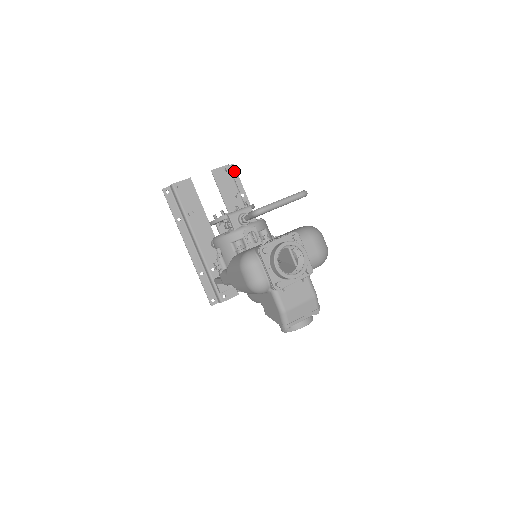
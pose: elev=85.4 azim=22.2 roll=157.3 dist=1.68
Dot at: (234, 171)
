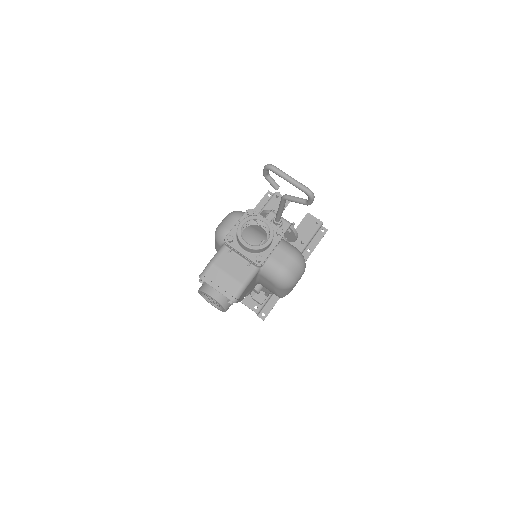
Dot at: (323, 233)
